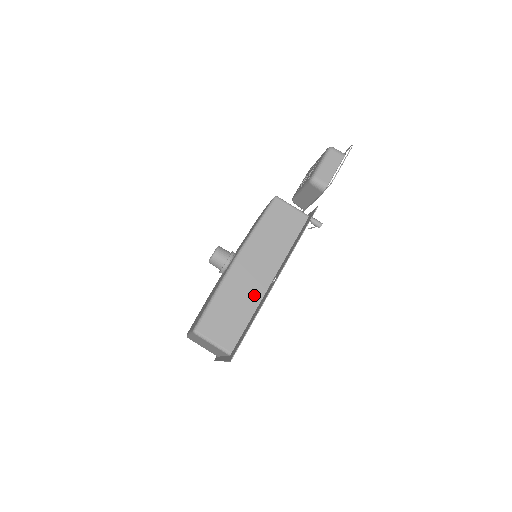
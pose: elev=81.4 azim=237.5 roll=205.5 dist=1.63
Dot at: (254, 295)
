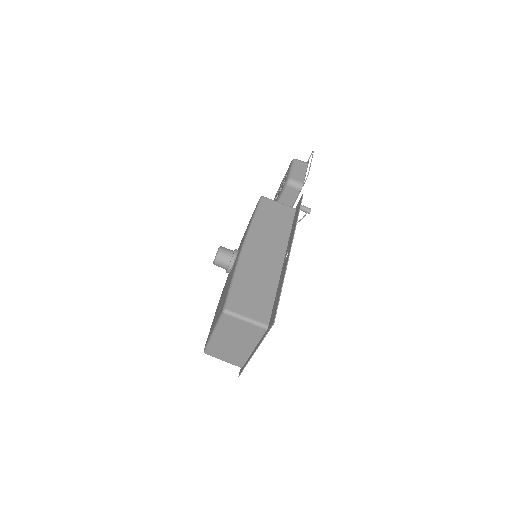
Dot at: (272, 273)
